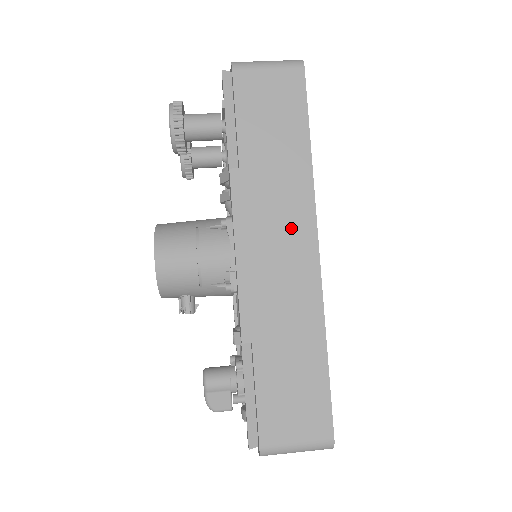
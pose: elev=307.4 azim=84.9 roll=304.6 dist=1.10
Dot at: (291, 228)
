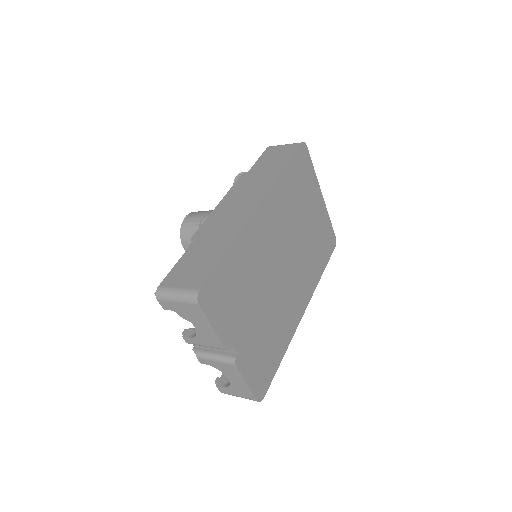
Dot at: (252, 196)
